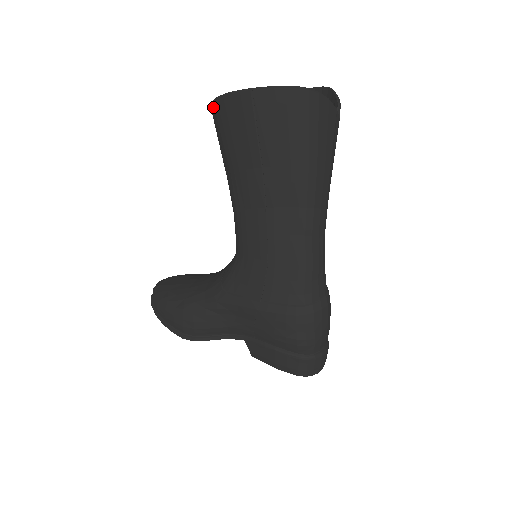
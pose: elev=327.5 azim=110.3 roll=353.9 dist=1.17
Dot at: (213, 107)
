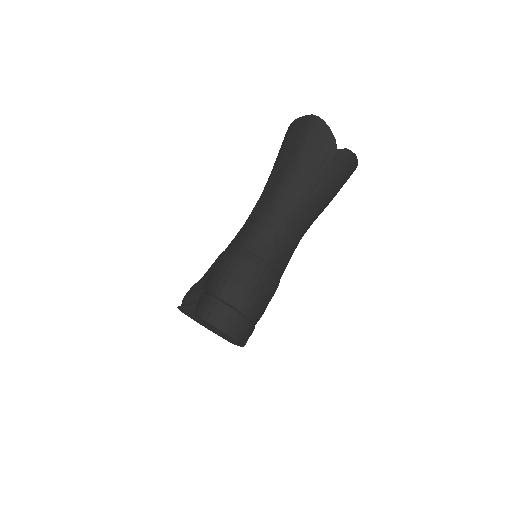
Dot at: occluded
